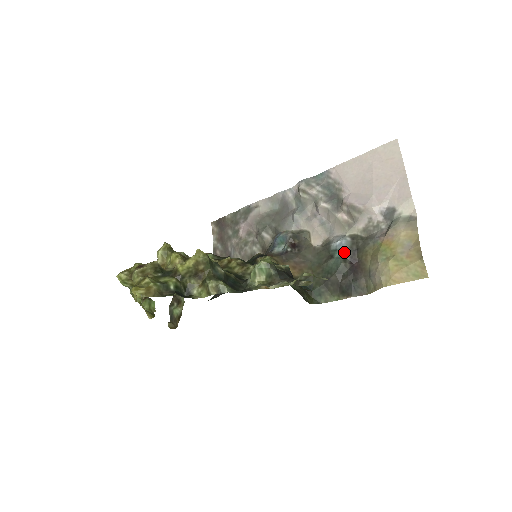
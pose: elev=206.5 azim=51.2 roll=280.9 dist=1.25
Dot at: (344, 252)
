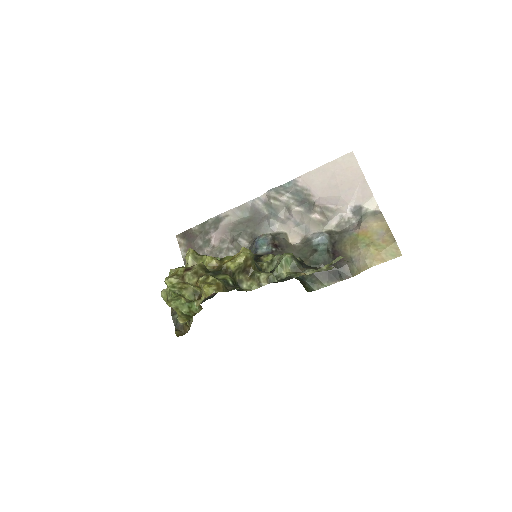
Dot at: (326, 245)
